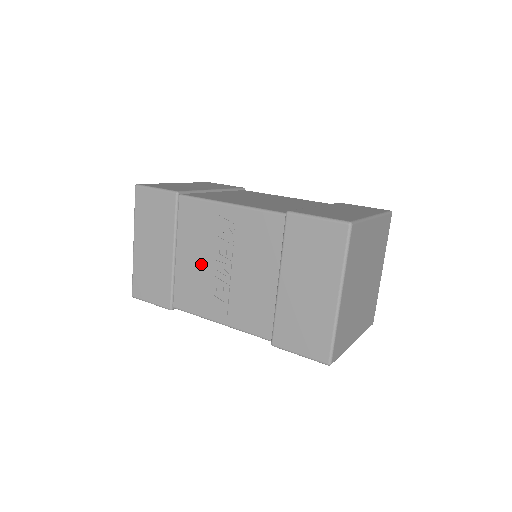
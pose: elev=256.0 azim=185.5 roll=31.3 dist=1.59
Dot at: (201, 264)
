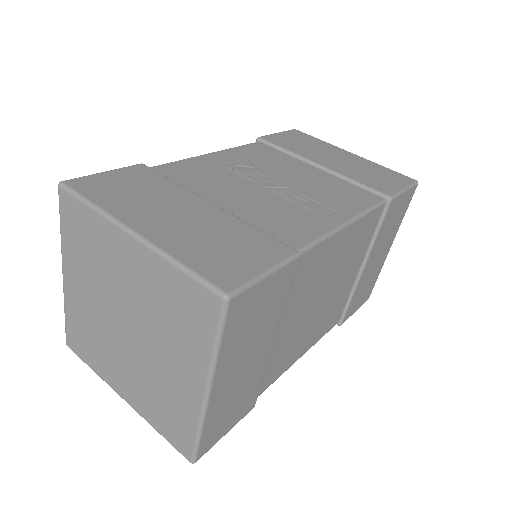
Dot at: (253, 196)
